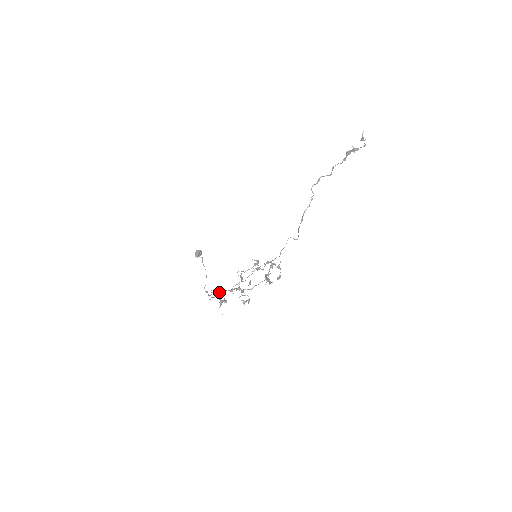
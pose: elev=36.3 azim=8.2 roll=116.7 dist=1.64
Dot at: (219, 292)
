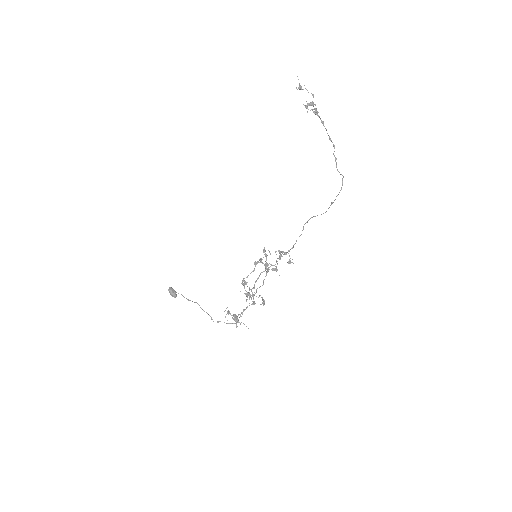
Dot at: (228, 312)
